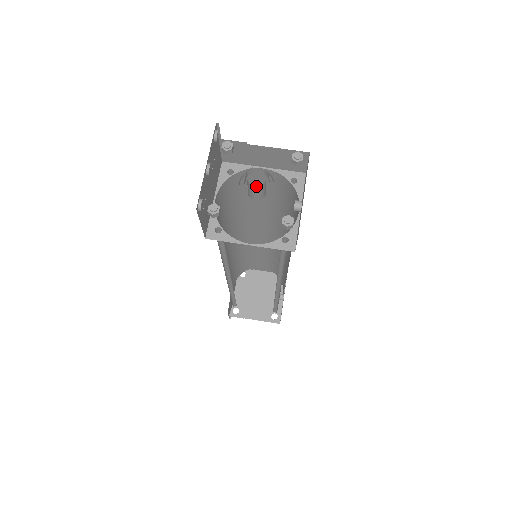
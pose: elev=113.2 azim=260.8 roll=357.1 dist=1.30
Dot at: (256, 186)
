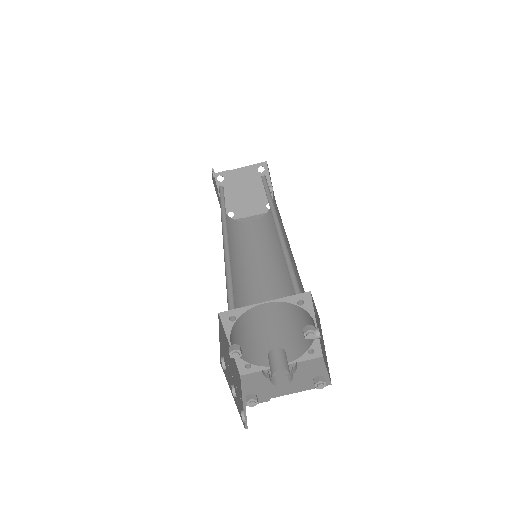
Dot at: (284, 383)
